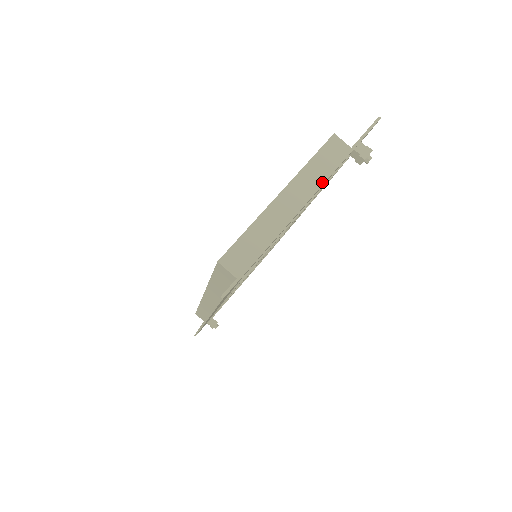
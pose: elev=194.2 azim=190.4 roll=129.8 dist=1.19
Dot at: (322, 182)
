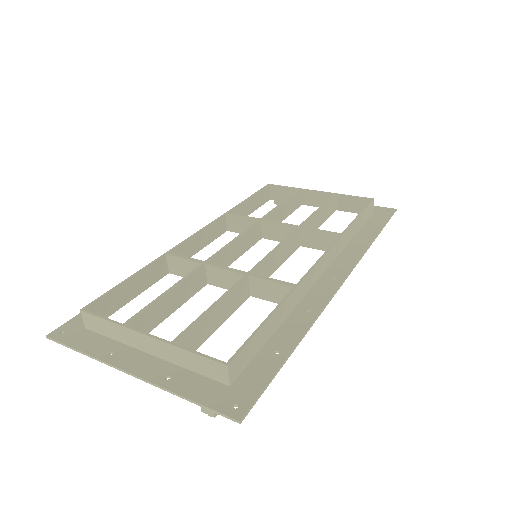
Dot at: (148, 382)
